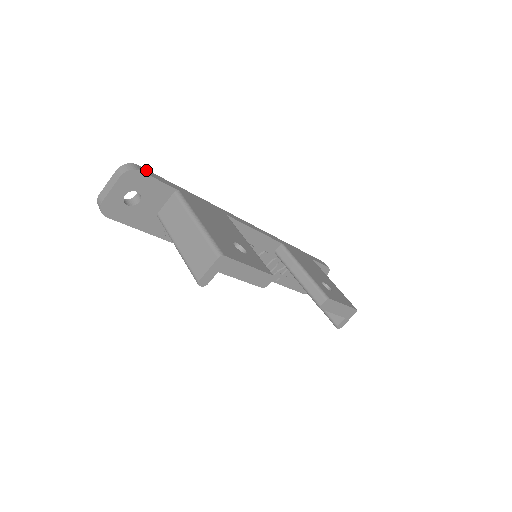
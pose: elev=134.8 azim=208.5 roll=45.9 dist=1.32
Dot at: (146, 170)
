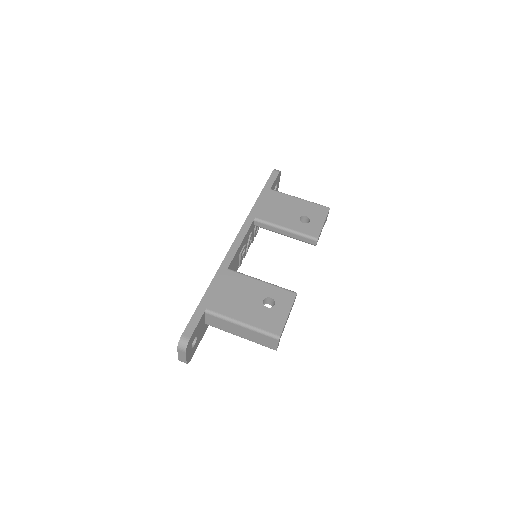
Dot at: (187, 329)
